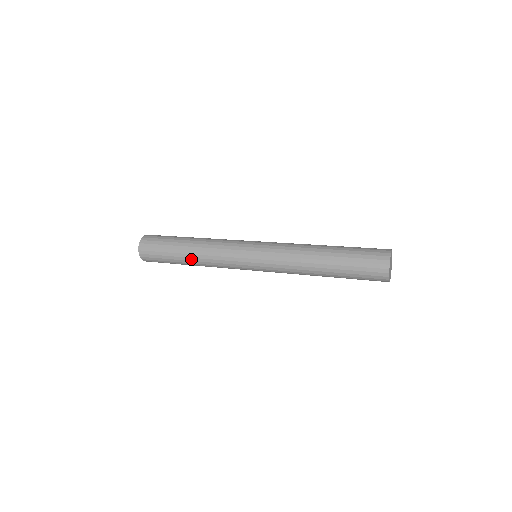
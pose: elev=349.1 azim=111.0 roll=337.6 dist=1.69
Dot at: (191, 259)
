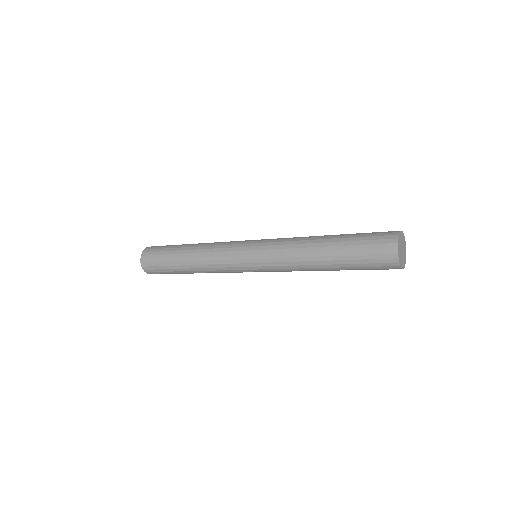
Dot at: (190, 266)
